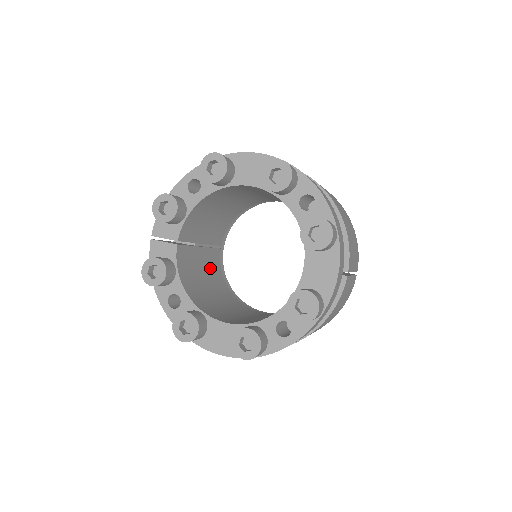
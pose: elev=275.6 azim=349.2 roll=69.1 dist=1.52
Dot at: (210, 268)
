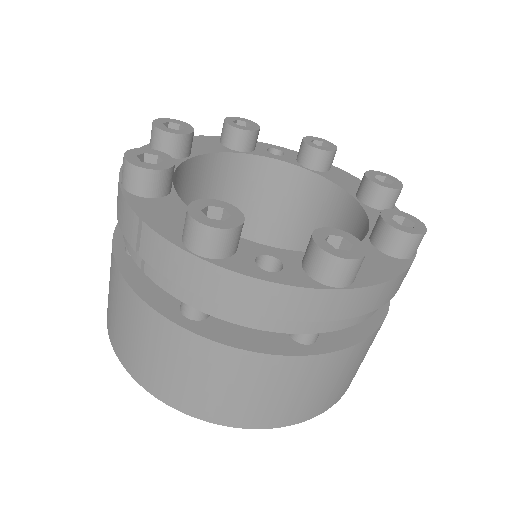
Dot at: occluded
